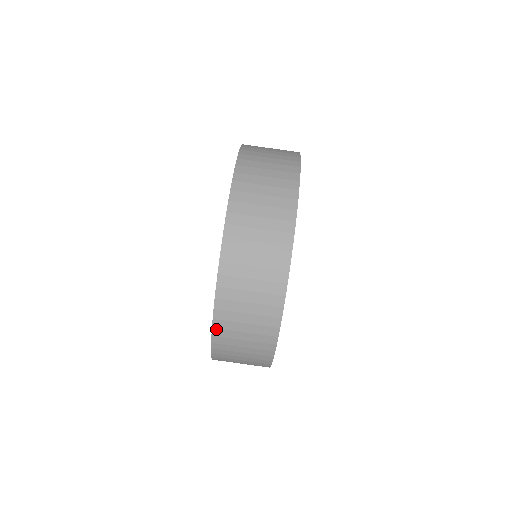
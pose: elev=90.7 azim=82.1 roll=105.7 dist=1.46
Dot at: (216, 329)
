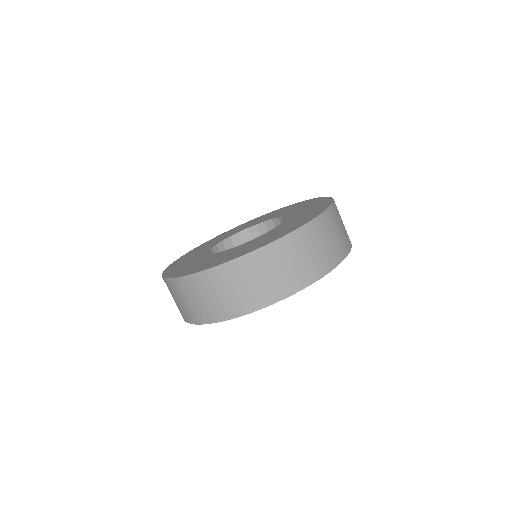
Dot at: (272, 246)
